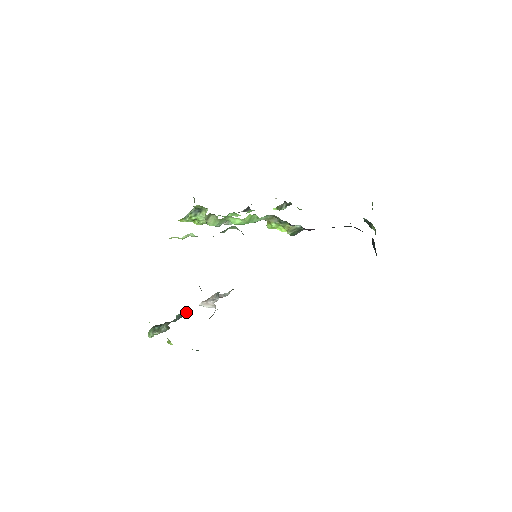
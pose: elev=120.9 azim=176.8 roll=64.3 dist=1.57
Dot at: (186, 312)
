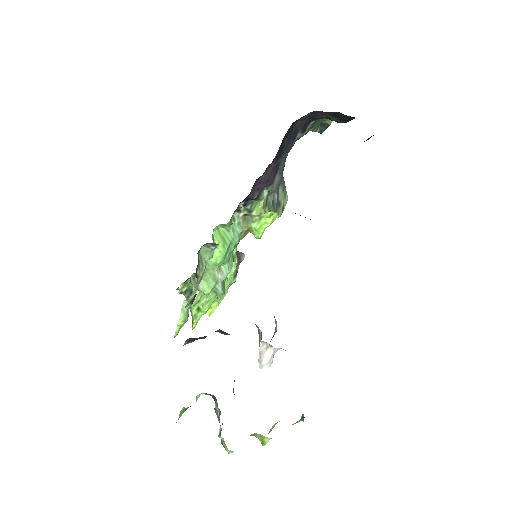
Dot at: occluded
